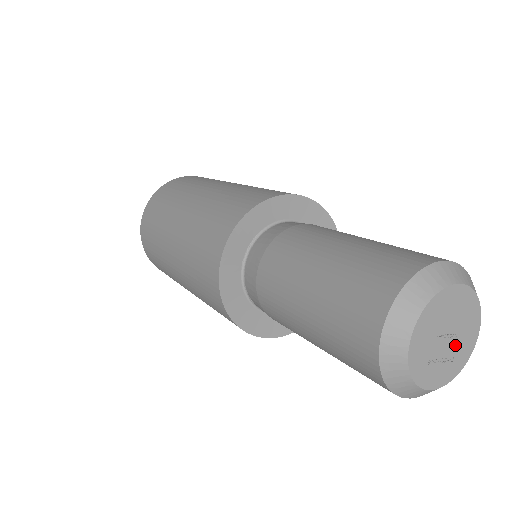
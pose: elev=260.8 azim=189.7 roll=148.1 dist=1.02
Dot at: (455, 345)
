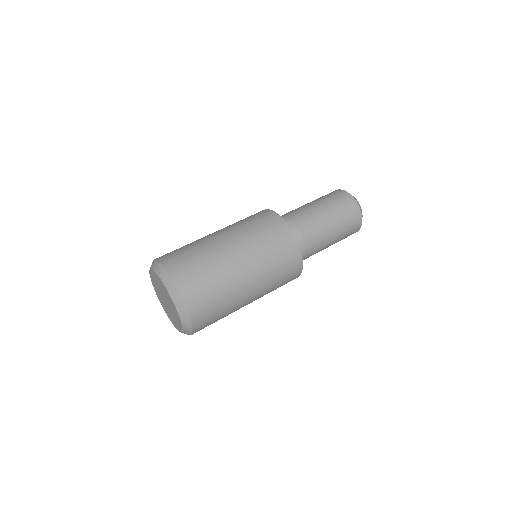
Dot at: occluded
